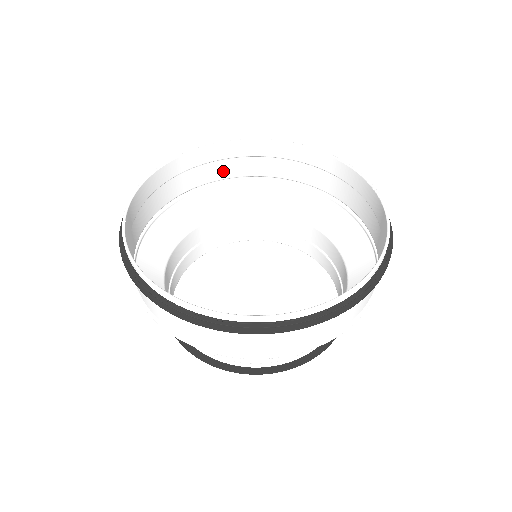
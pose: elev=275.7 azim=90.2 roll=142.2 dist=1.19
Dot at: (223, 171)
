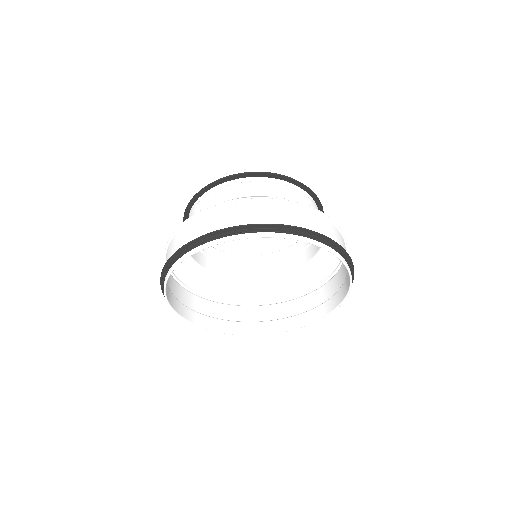
Dot at: (207, 220)
